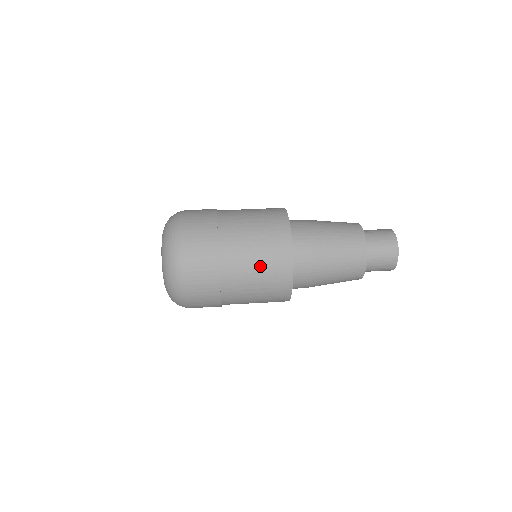
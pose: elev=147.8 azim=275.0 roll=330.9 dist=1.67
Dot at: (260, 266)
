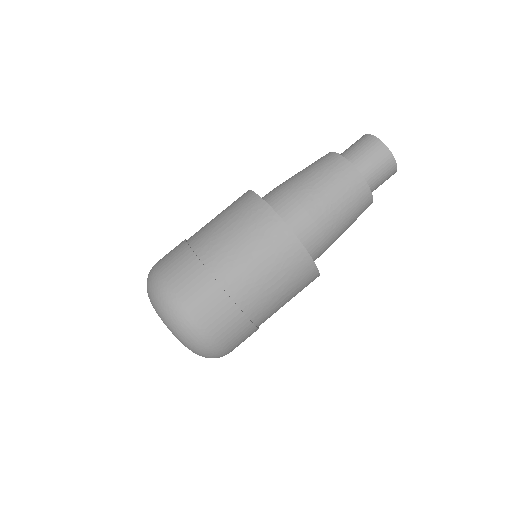
Dot at: (290, 294)
